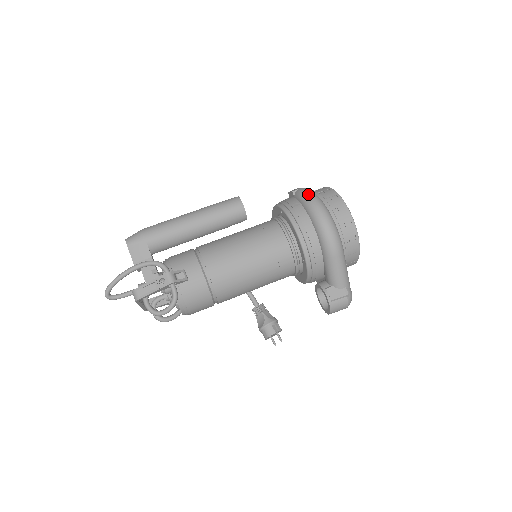
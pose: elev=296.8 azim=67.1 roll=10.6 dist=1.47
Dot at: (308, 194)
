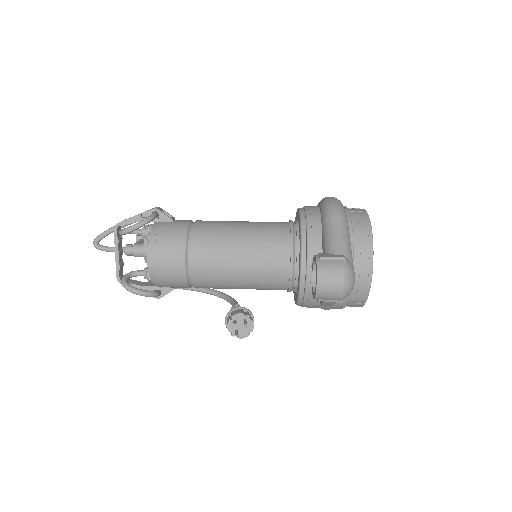
Dot at: occluded
